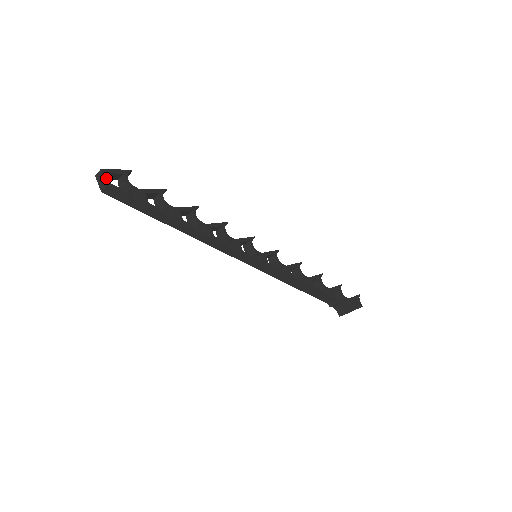
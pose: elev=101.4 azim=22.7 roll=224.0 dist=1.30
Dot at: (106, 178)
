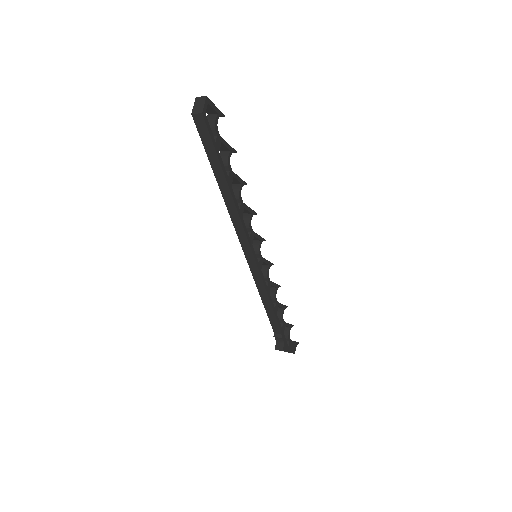
Dot at: (205, 106)
